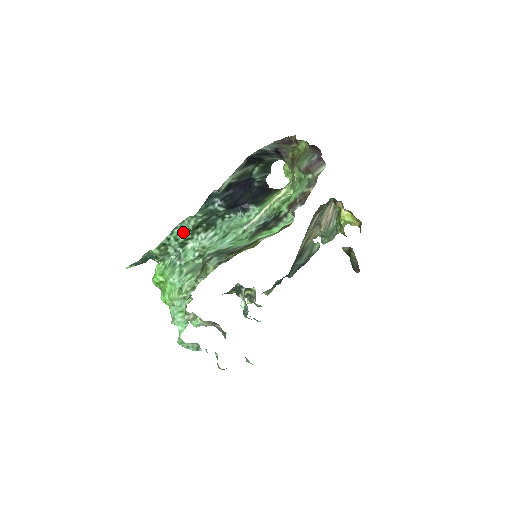
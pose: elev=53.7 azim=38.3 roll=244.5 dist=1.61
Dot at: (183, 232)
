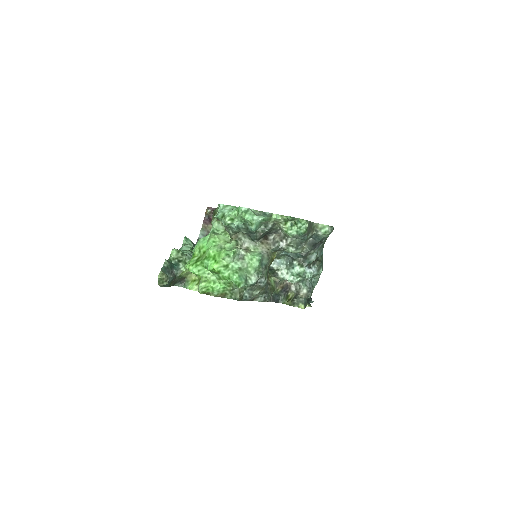
Dot at: occluded
